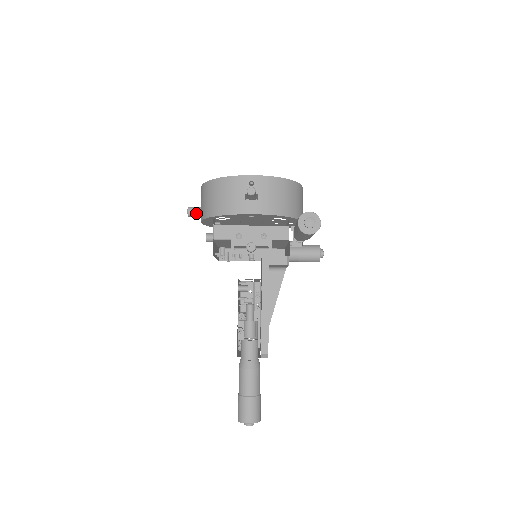
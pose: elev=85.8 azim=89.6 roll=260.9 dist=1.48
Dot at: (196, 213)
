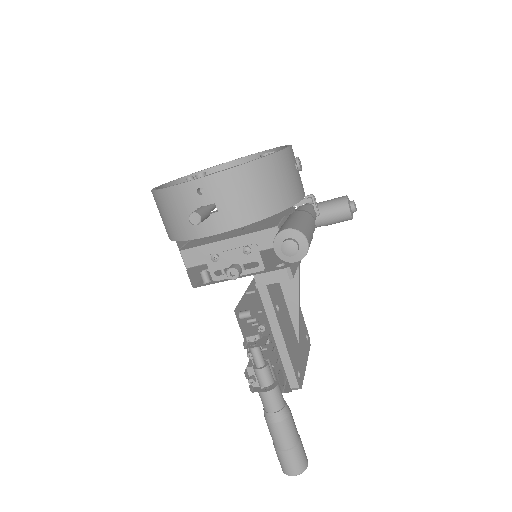
Dot at: occluded
